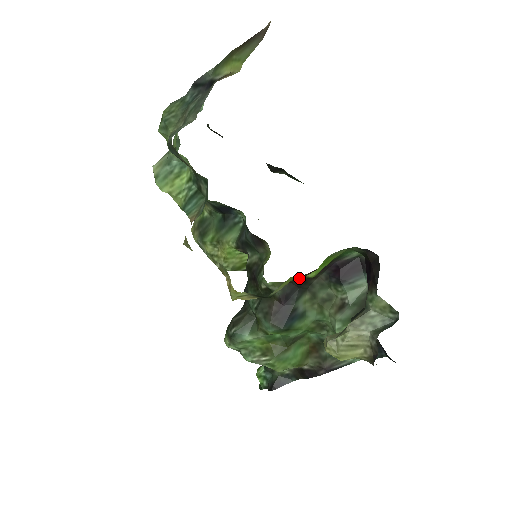
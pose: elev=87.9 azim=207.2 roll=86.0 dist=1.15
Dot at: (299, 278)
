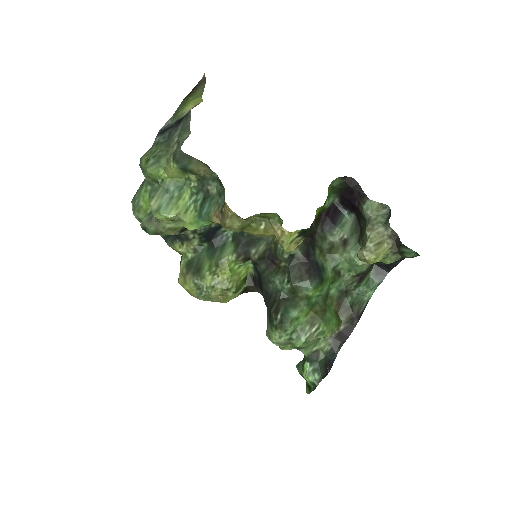
Dot at: (320, 211)
